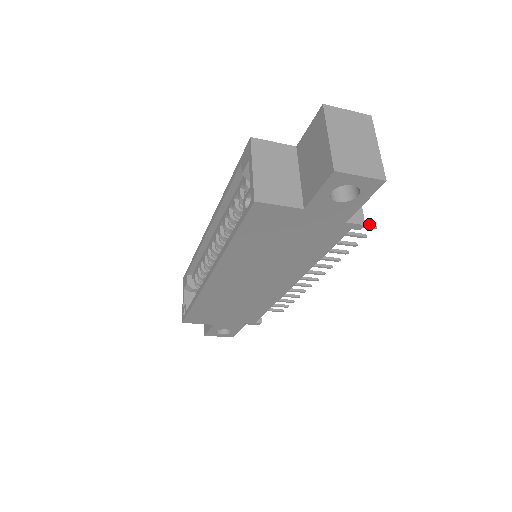
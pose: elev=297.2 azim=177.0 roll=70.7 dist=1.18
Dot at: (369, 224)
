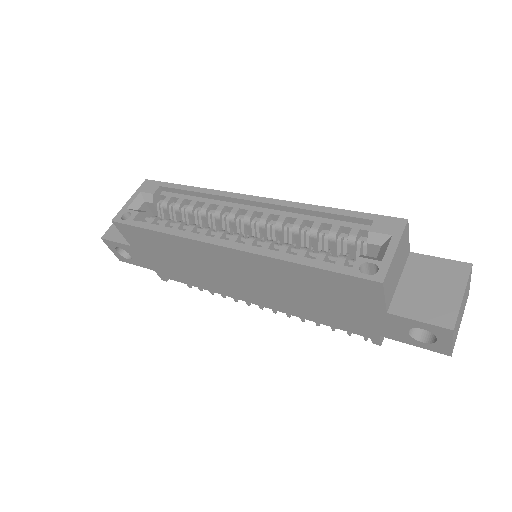
Dot at: occluded
